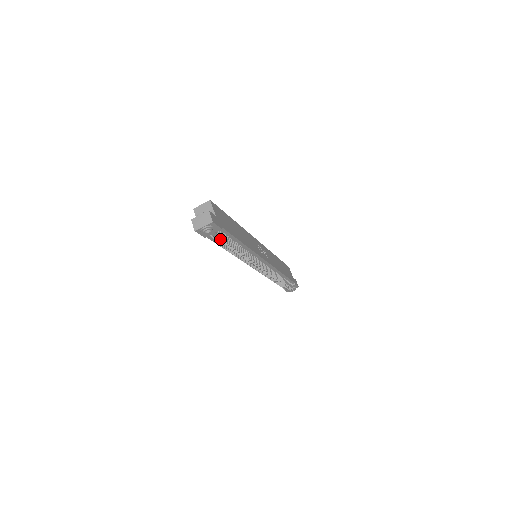
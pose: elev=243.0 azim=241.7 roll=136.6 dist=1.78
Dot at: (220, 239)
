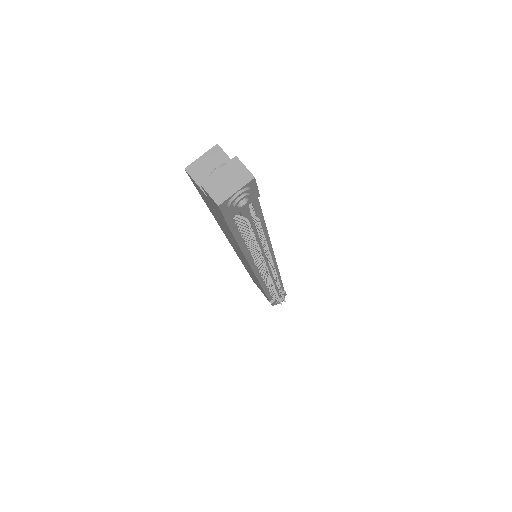
Dot at: (255, 219)
